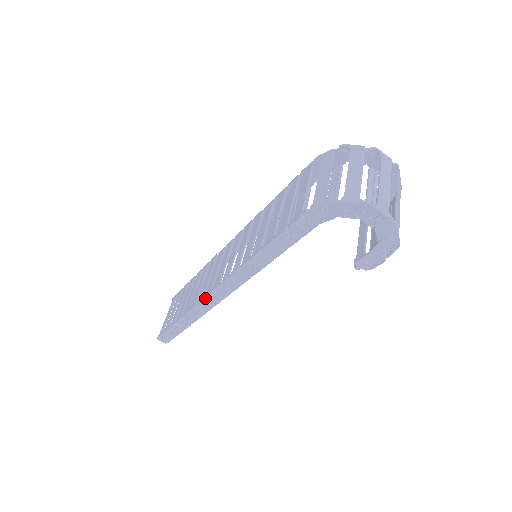
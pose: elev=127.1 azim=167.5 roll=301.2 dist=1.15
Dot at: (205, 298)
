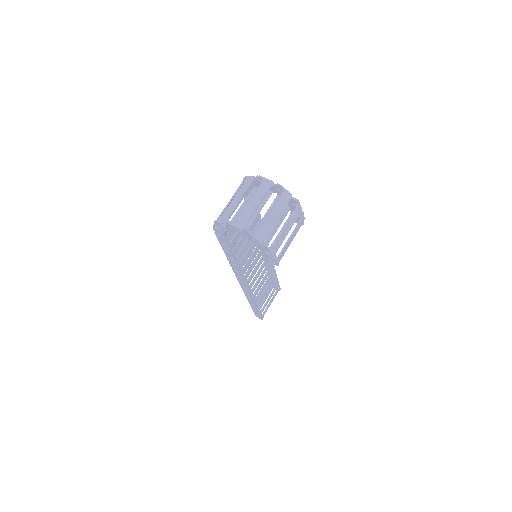
Dot at: (241, 287)
